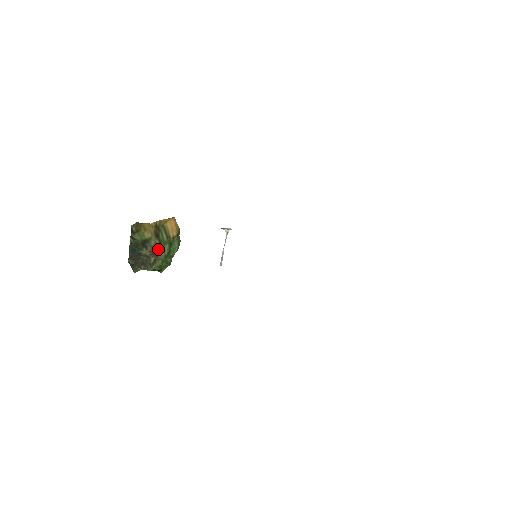
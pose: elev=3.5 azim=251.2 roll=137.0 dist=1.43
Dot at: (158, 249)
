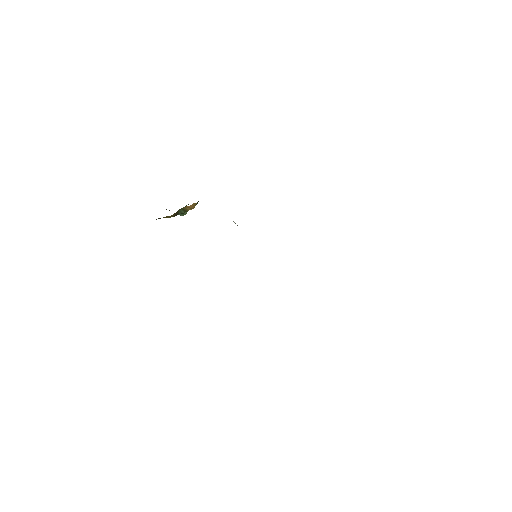
Dot at: (178, 214)
